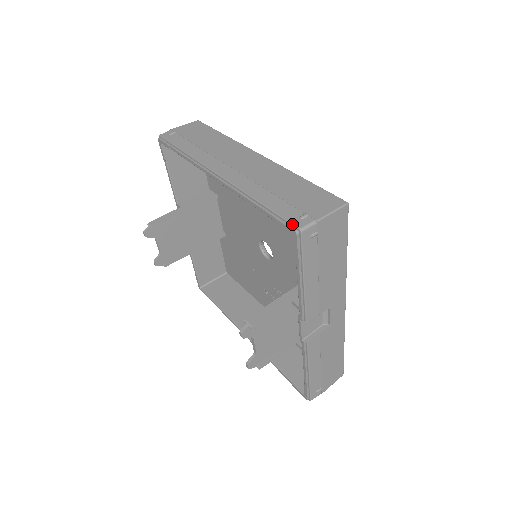
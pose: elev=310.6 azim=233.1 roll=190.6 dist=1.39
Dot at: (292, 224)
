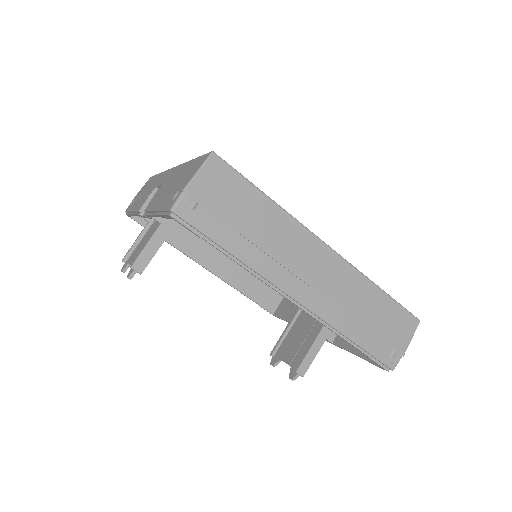
Dot at: (387, 366)
